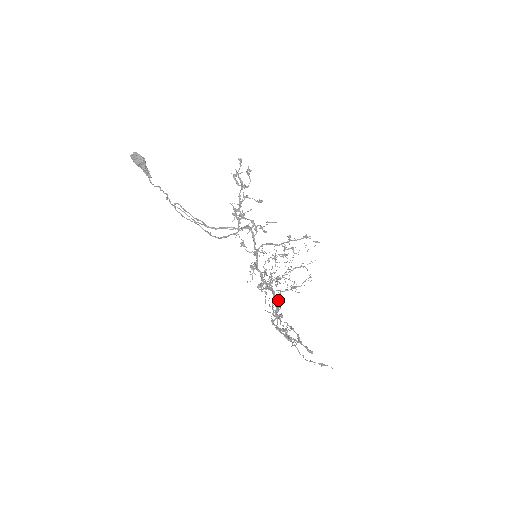
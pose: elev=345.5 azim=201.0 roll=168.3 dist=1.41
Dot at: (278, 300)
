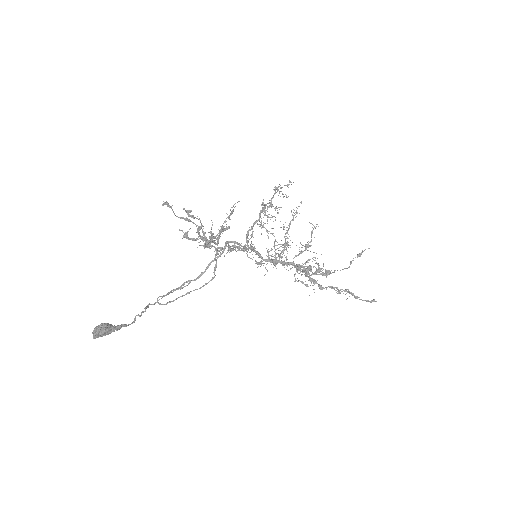
Dot at: (304, 270)
